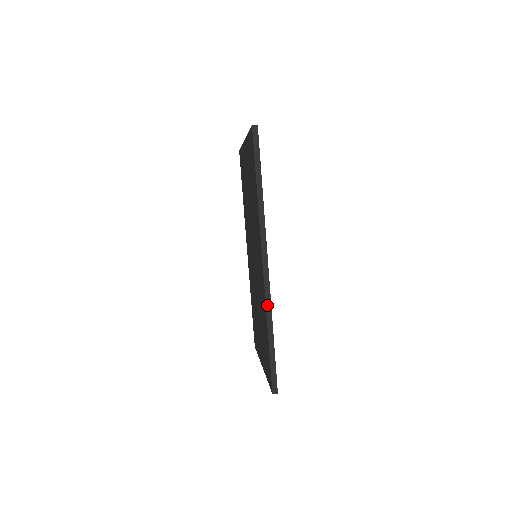
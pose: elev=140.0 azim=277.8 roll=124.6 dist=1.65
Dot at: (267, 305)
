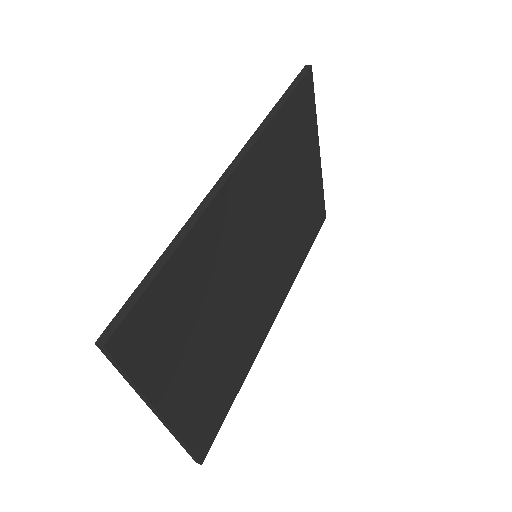
Dot at: (197, 211)
